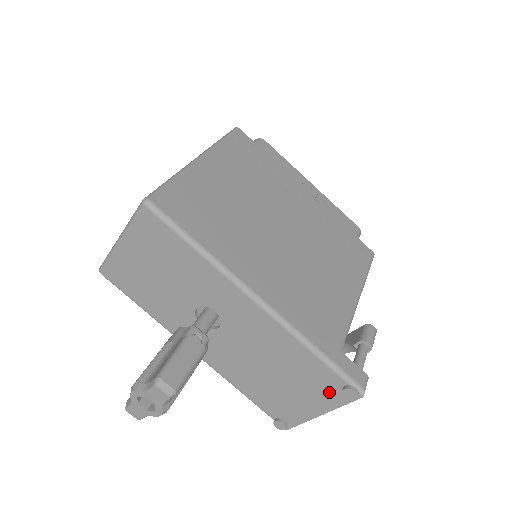
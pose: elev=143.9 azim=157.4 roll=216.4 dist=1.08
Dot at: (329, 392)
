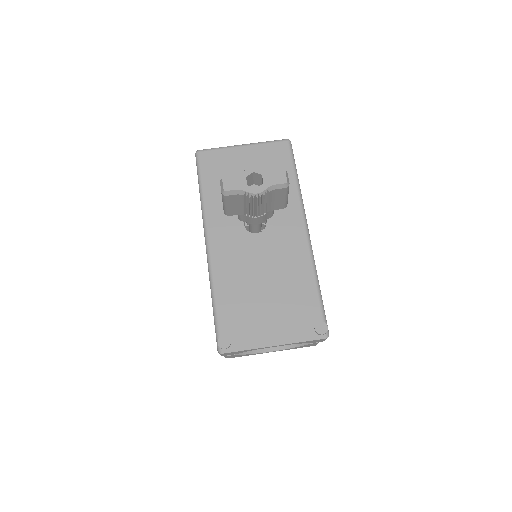
Dot at: (301, 324)
